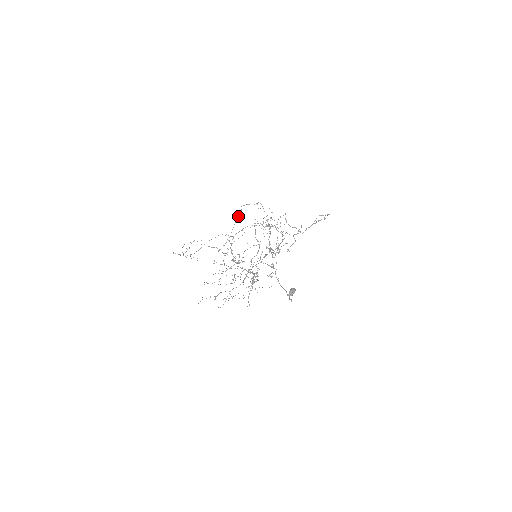
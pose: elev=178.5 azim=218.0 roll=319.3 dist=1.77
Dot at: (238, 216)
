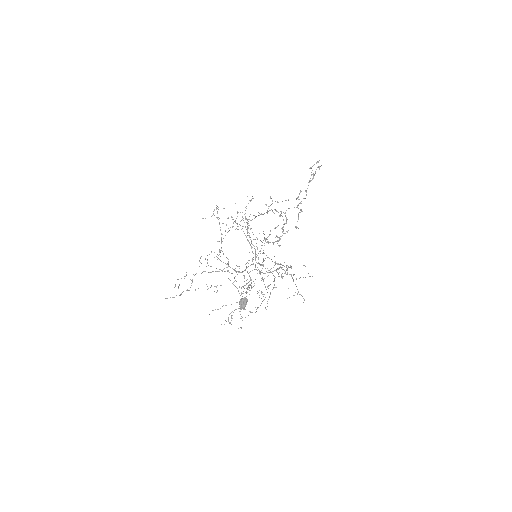
Dot at: occluded
